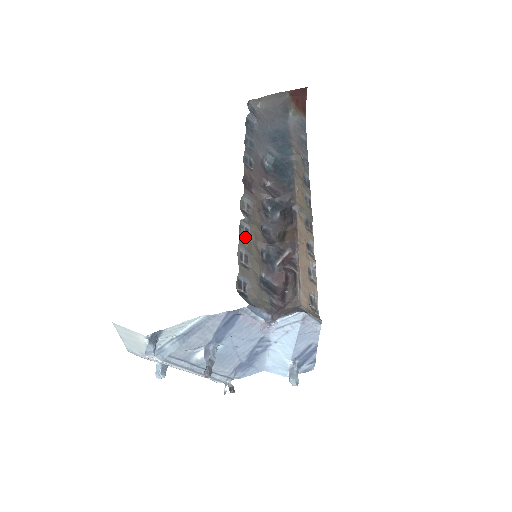
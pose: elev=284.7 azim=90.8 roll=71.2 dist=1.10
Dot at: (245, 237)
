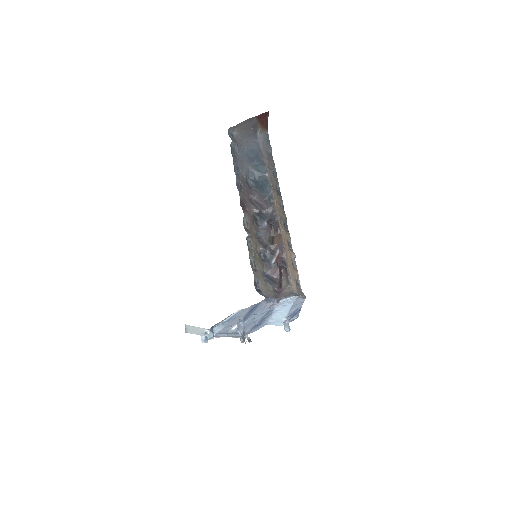
Dot at: (251, 248)
